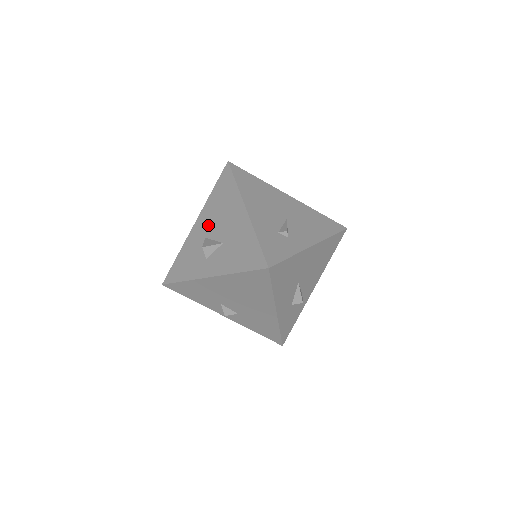
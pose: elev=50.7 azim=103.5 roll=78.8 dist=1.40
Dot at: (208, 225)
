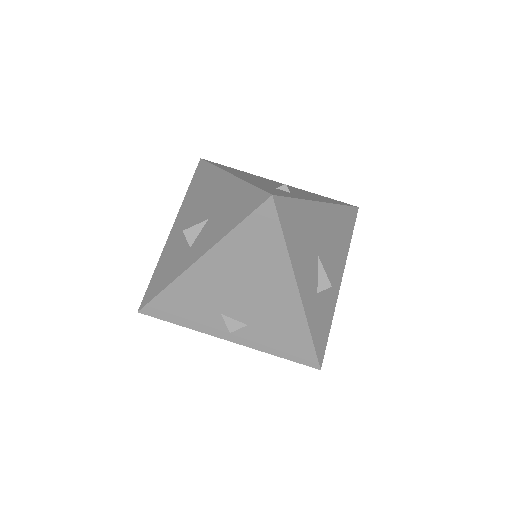
Dot at: (187, 218)
